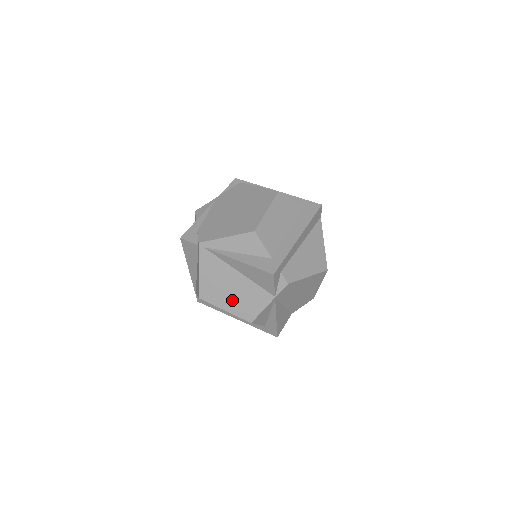
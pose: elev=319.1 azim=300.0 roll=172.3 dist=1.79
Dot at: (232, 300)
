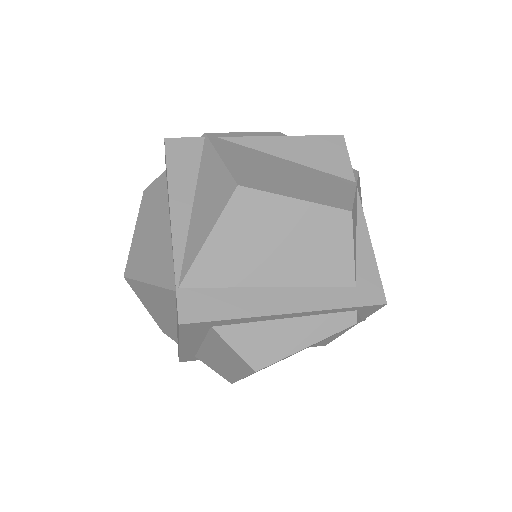
Dot at: (299, 186)
